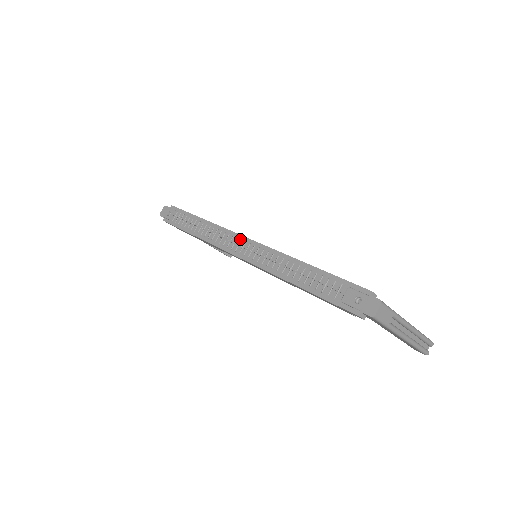
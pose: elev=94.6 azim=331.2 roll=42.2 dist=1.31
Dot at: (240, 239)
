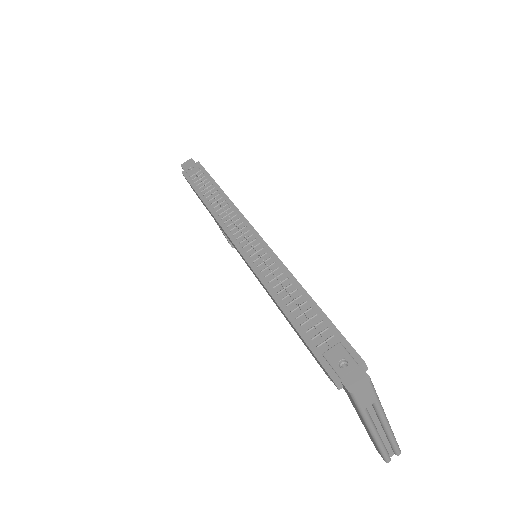
Dot at: (248, 229)
